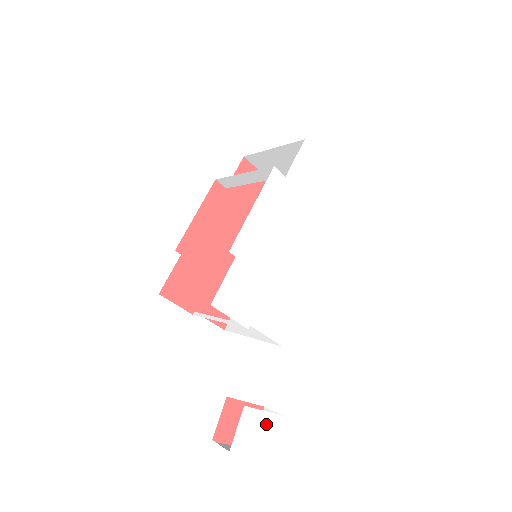
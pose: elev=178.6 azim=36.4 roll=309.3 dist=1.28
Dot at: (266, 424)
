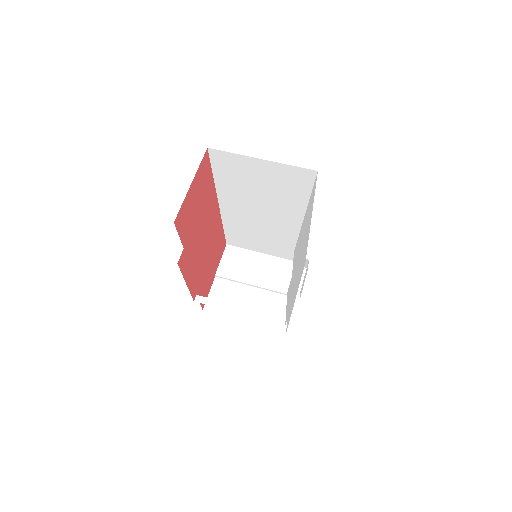
Dot at: (305, 274)
